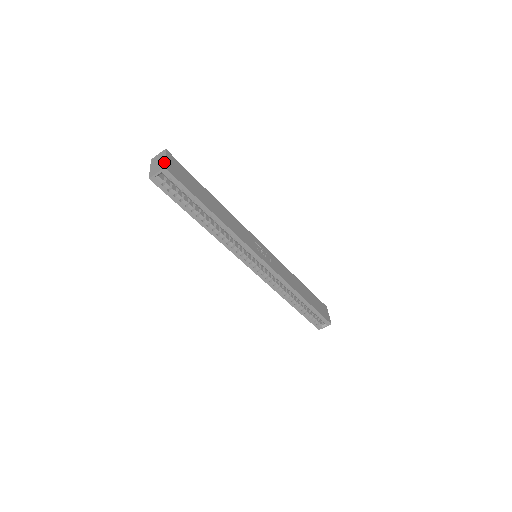
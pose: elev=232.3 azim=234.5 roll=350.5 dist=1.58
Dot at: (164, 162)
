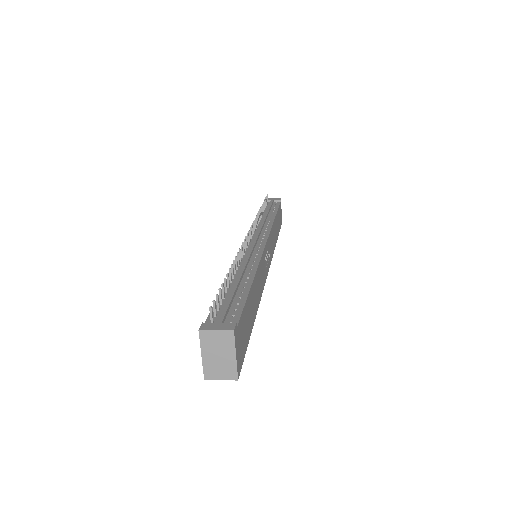
Dot at: (236, 368)
